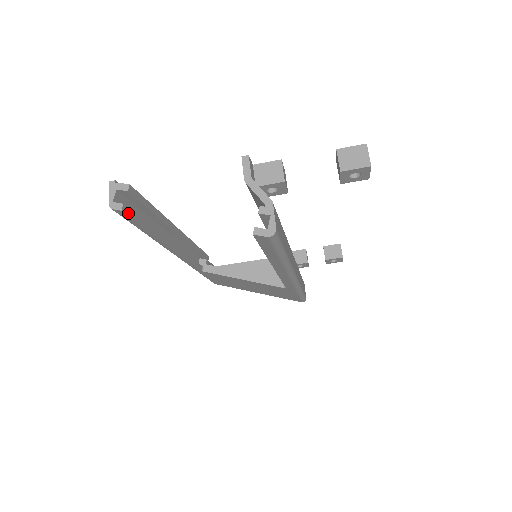
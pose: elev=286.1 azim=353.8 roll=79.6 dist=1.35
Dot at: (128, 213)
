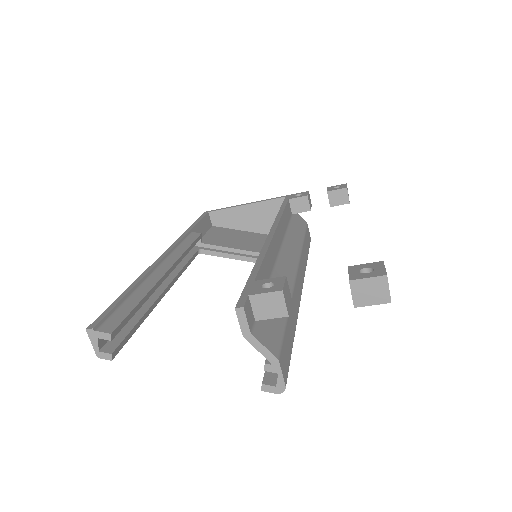
Dot at: (118, 350)
